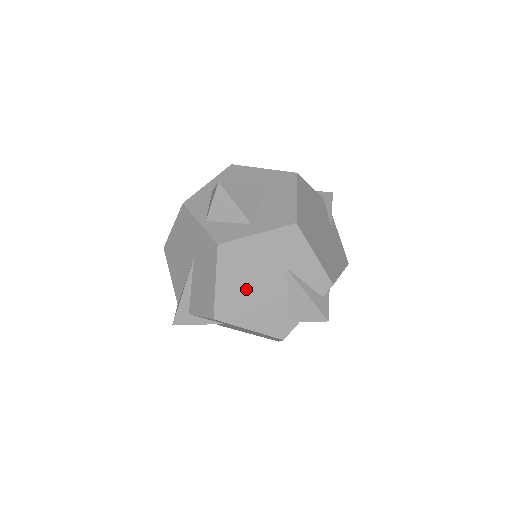
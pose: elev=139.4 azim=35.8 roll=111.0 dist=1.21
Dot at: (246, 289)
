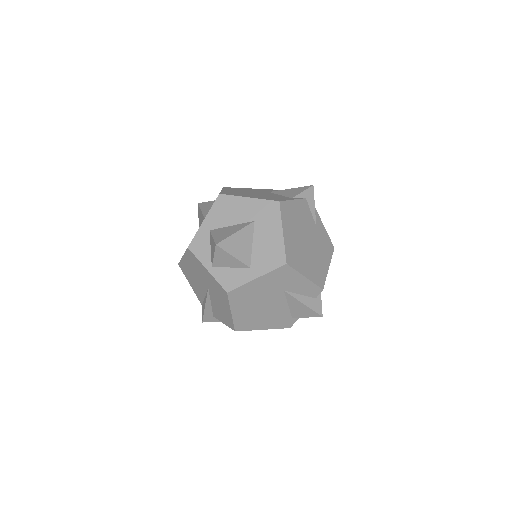
Dot at: (255, 310)
